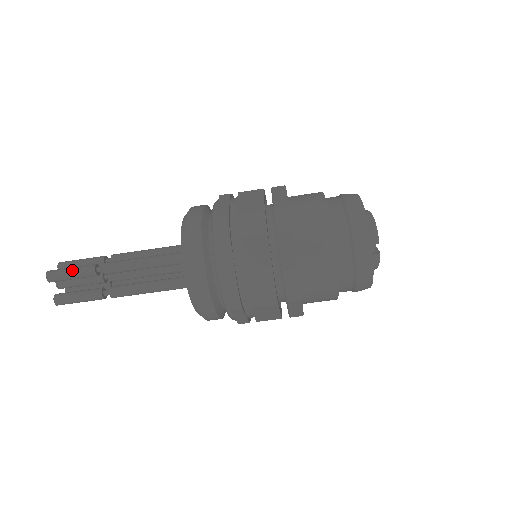
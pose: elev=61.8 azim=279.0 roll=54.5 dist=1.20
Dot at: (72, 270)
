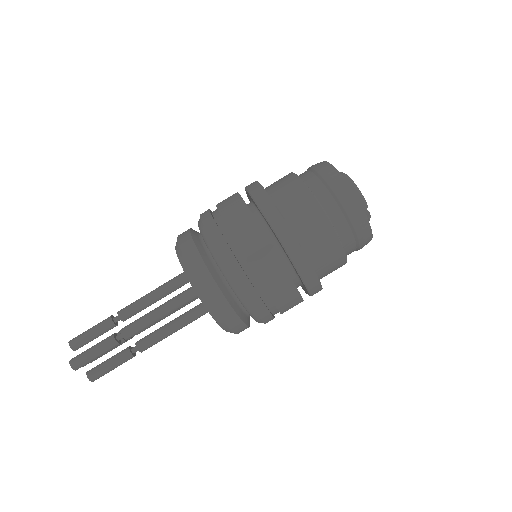
Dot at: (94, 351)
